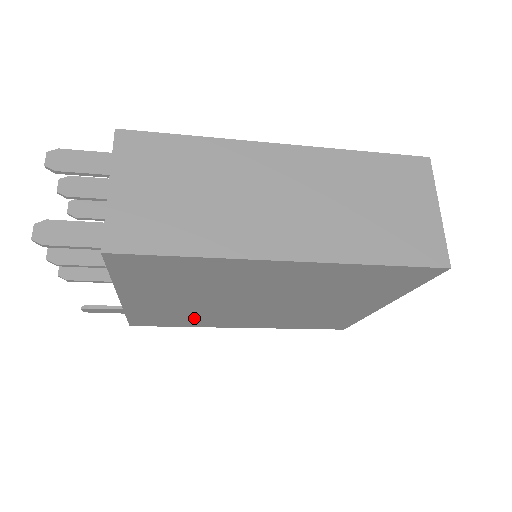
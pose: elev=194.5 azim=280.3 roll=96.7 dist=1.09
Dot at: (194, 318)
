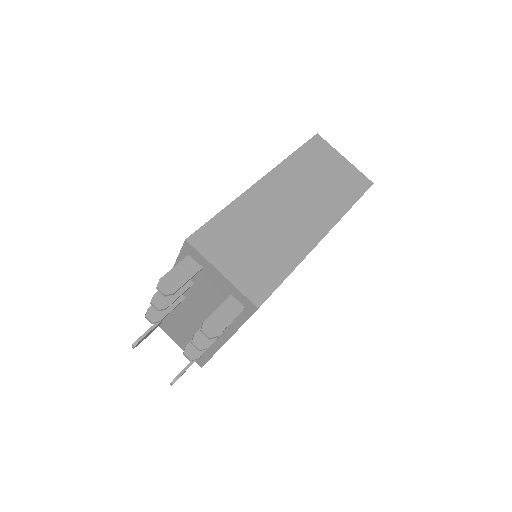
Dot at: occluded
